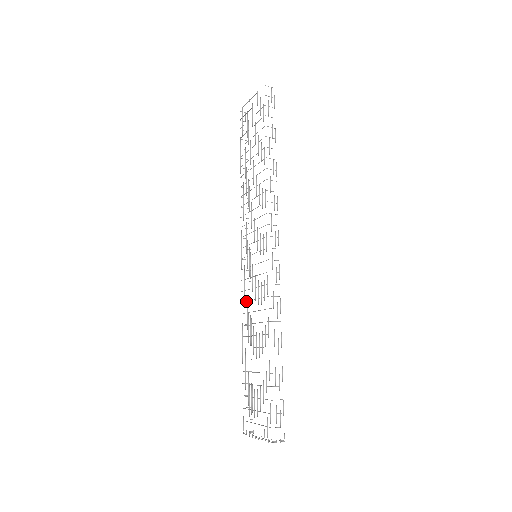
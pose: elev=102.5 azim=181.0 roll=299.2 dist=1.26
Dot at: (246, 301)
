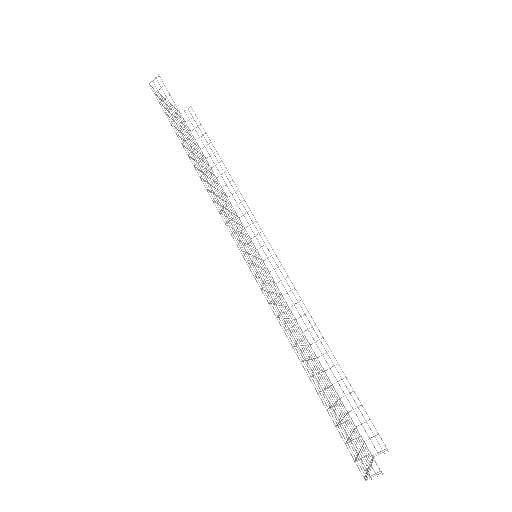
Dot at: (285, 306)
